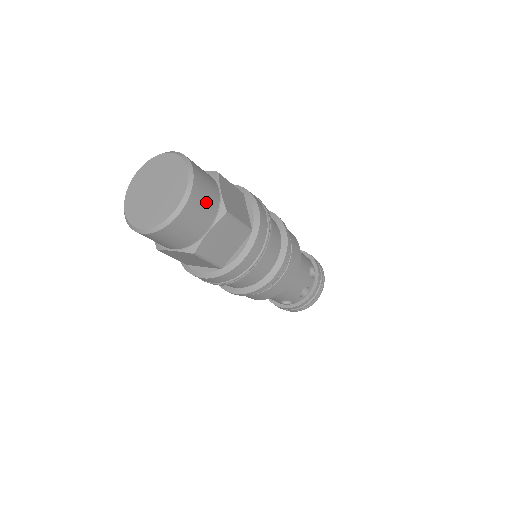
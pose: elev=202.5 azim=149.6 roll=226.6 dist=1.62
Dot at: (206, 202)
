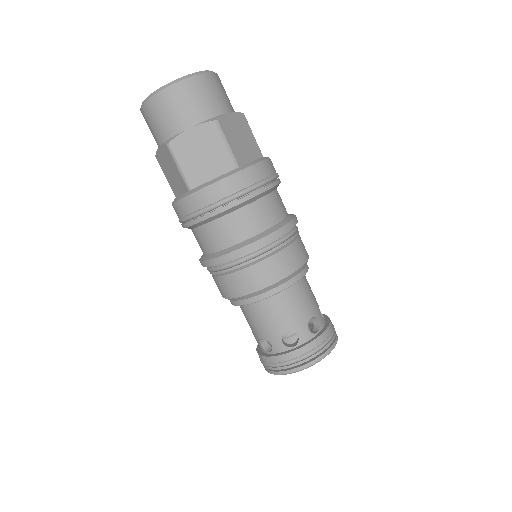
Dot at: (203, 100)
